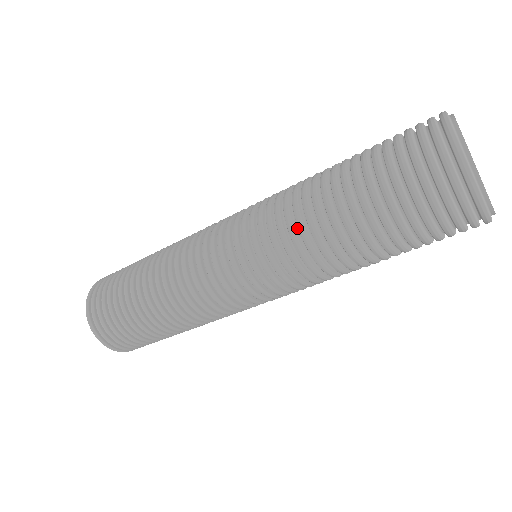
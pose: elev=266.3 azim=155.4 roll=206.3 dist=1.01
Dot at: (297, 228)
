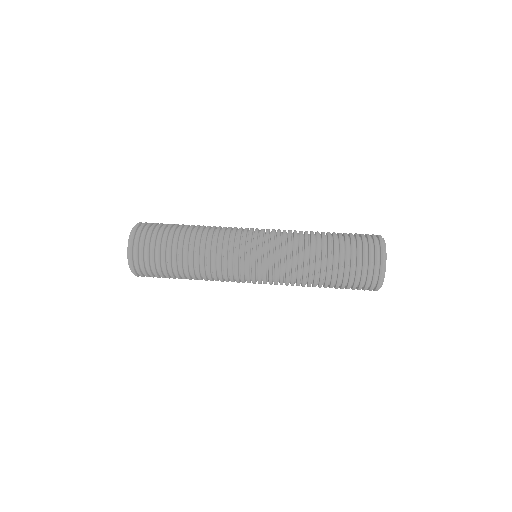
Dot at: (296, 267)
